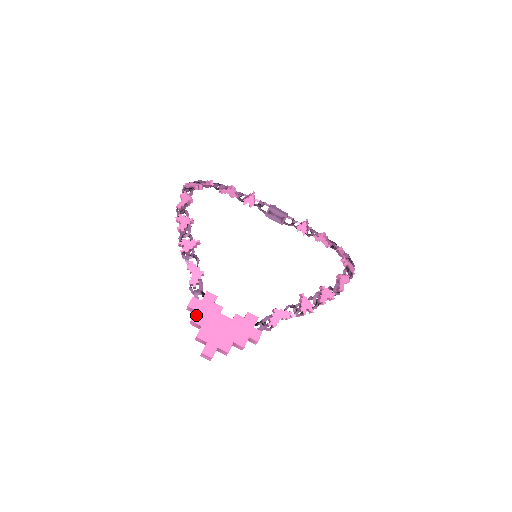
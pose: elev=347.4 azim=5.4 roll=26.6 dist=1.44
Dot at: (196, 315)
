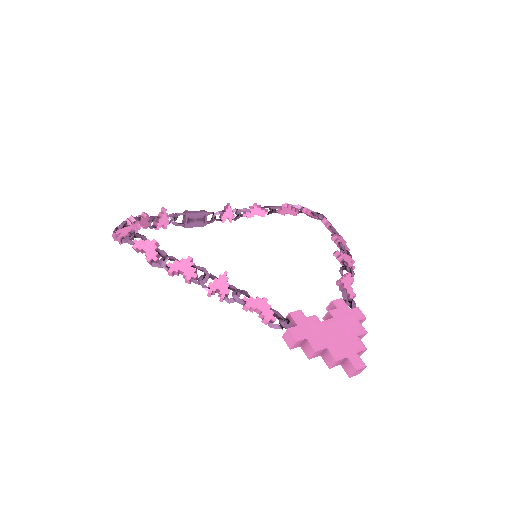
Dot at: (311, 343)
